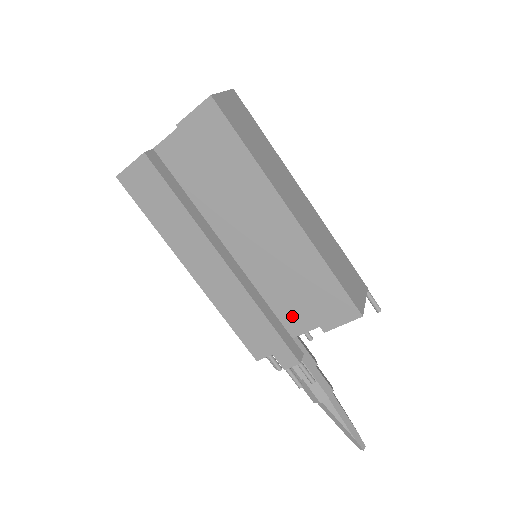
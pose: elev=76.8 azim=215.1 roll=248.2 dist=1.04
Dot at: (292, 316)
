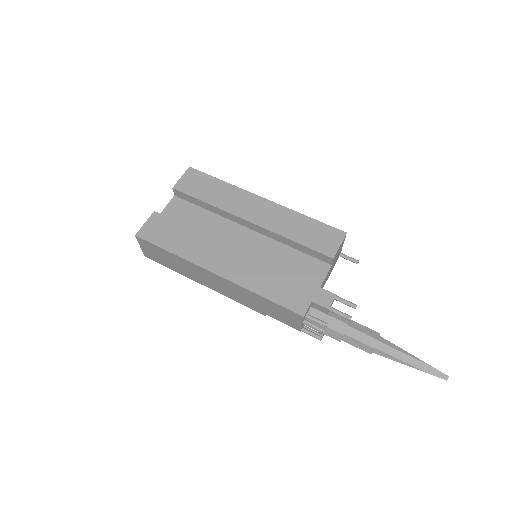
Dot at: (306, 275)
